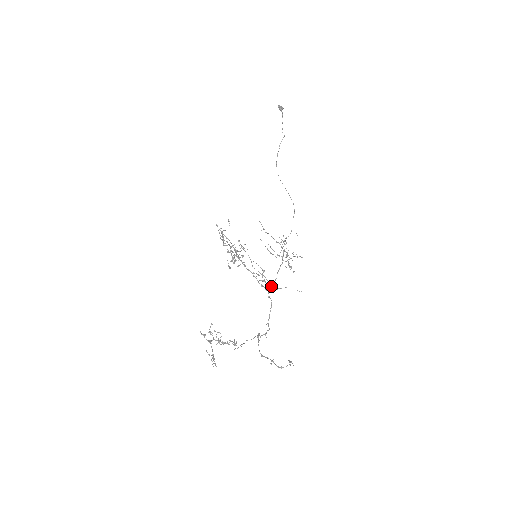
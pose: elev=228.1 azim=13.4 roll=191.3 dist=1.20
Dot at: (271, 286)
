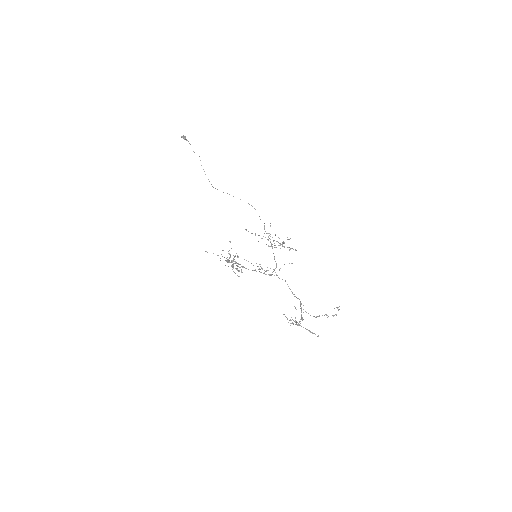
Dot at: occluded
